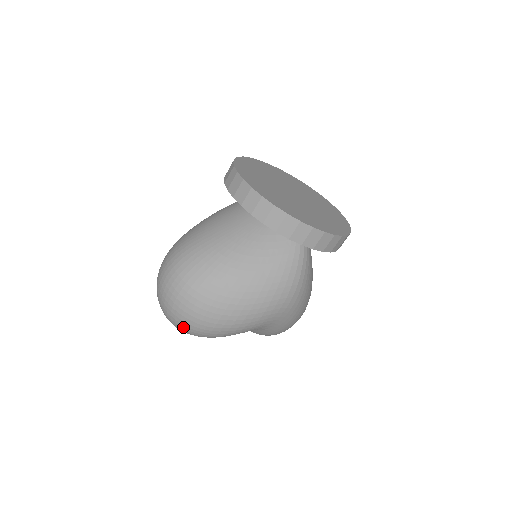
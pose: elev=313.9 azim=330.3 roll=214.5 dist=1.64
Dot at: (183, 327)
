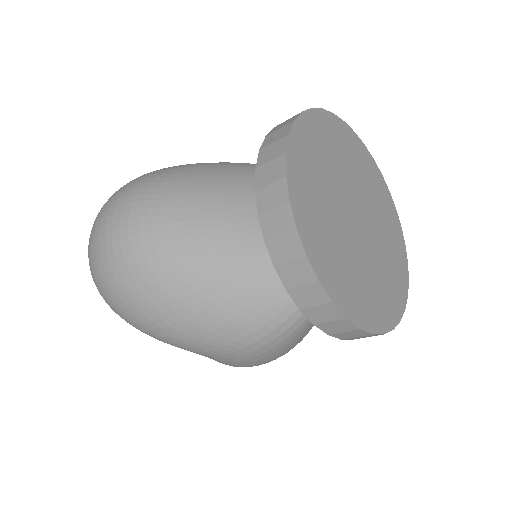
Dot at: (95, 284)
